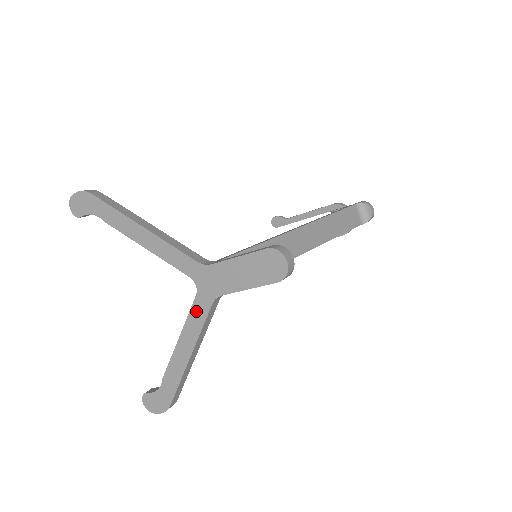
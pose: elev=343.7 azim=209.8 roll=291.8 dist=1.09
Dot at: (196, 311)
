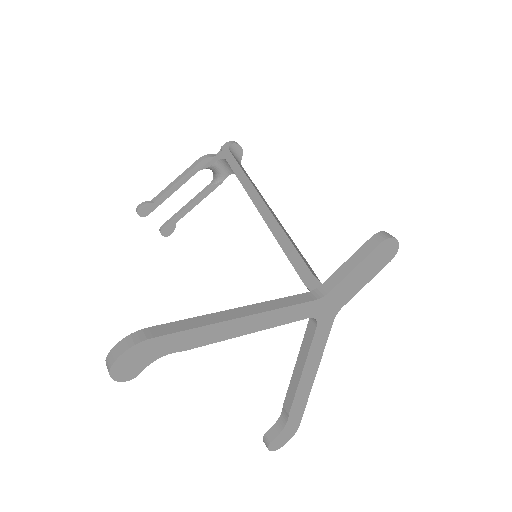
Dot at: (318, 338)
